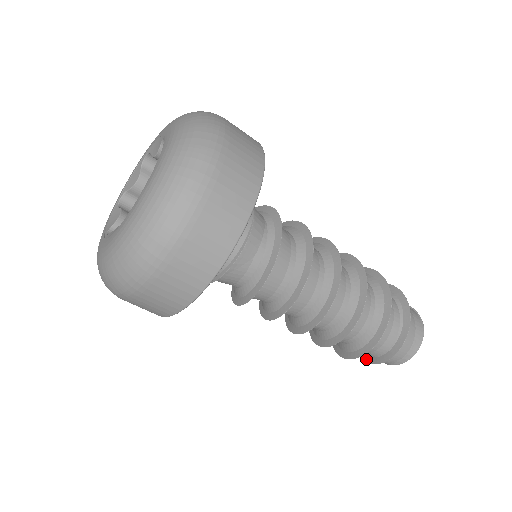
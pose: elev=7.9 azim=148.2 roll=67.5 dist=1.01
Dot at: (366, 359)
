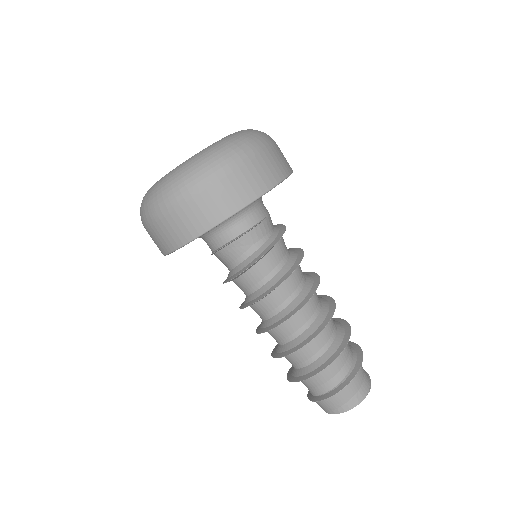
Dot at: (310, 398)
